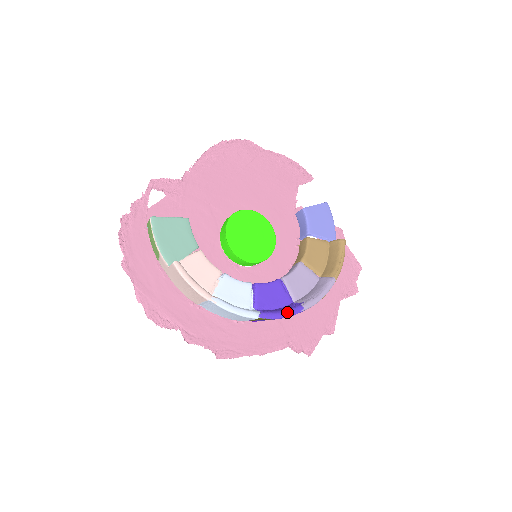
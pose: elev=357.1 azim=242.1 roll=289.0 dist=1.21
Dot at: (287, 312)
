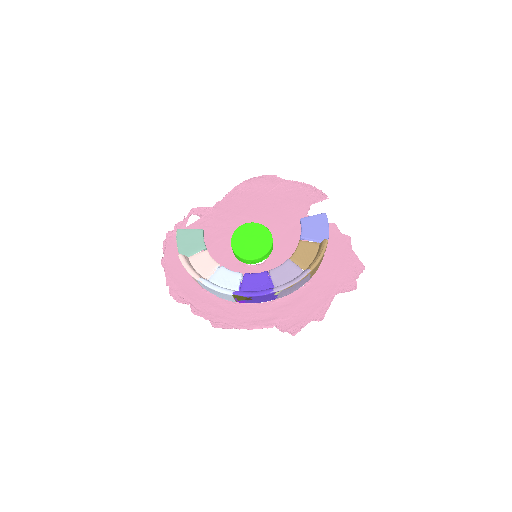
Dot at: (258, 292)
